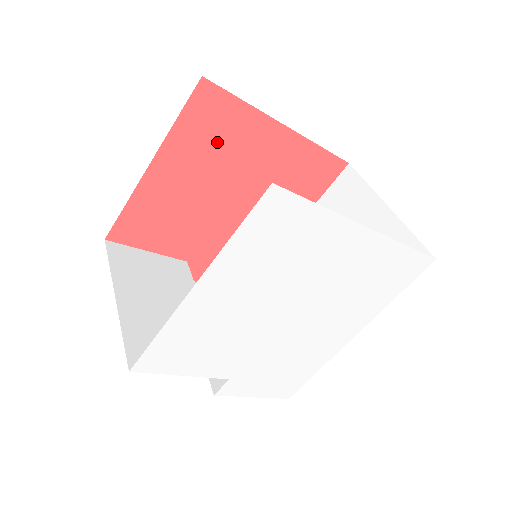
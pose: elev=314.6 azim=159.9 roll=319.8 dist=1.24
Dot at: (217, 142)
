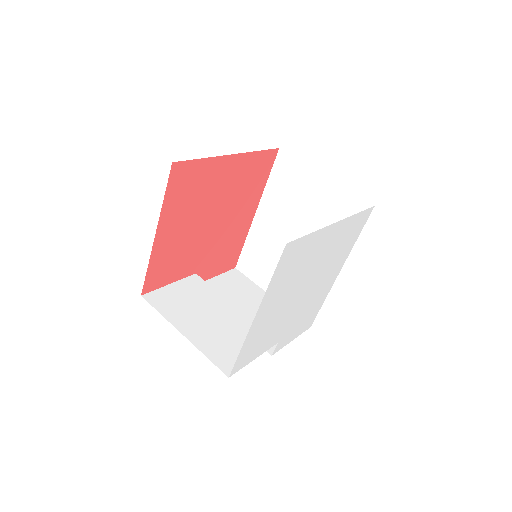
Dot at: (193, 193)
